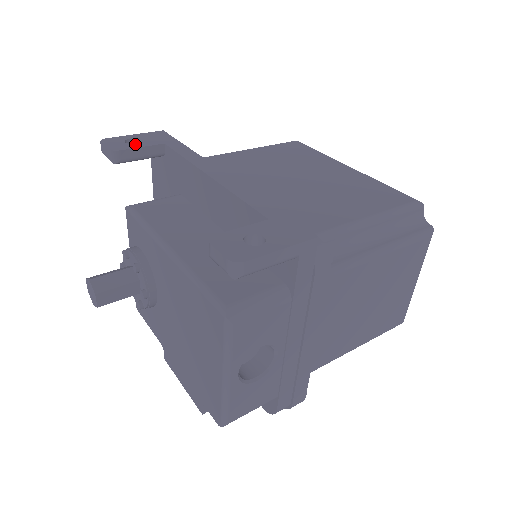
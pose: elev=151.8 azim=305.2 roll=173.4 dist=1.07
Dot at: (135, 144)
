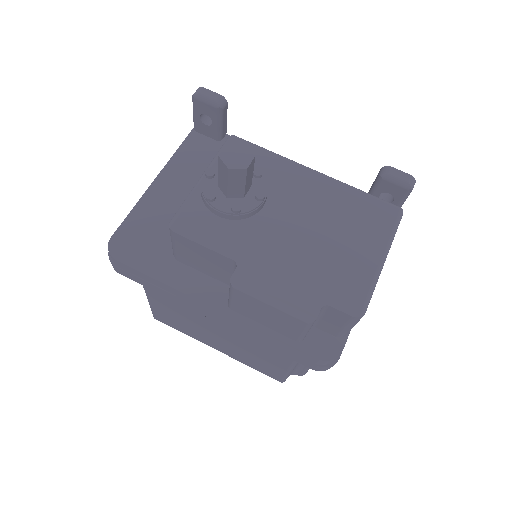
Dot at: occluded
